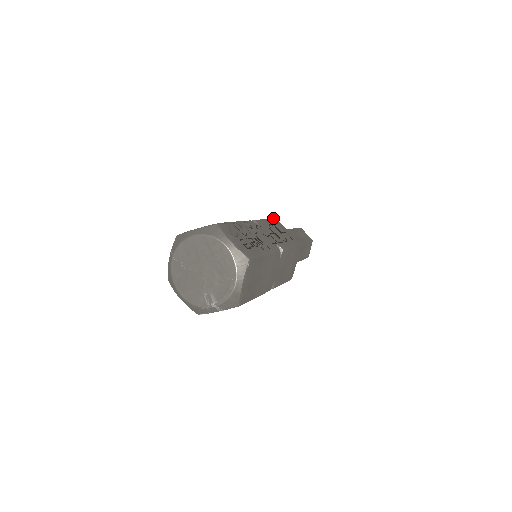
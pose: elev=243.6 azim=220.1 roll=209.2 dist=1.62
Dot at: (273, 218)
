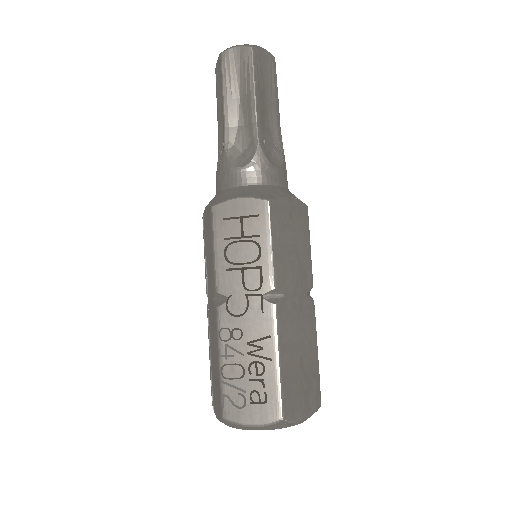
Dot at: (211, 214)
